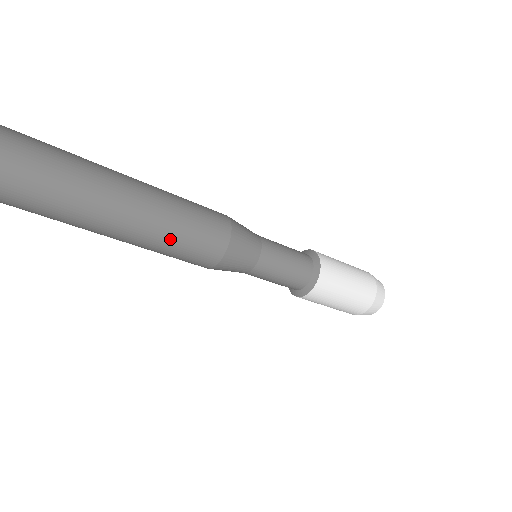
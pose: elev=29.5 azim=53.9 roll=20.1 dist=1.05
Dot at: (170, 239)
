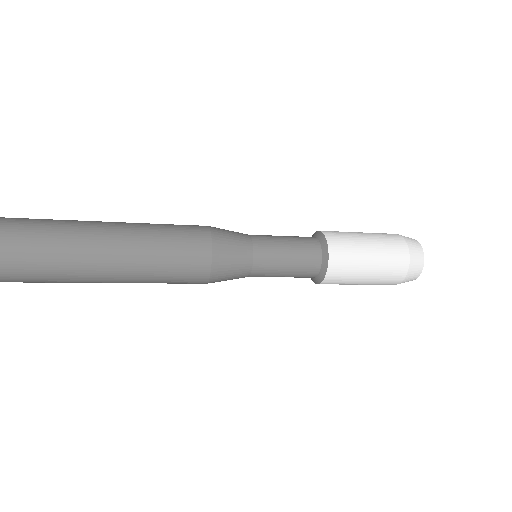
Dot at: (149, 279)
